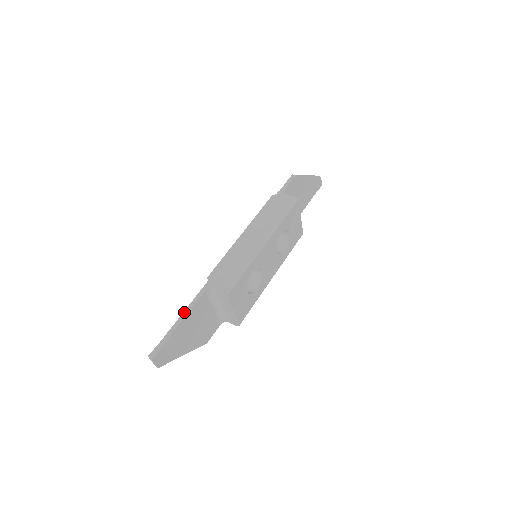
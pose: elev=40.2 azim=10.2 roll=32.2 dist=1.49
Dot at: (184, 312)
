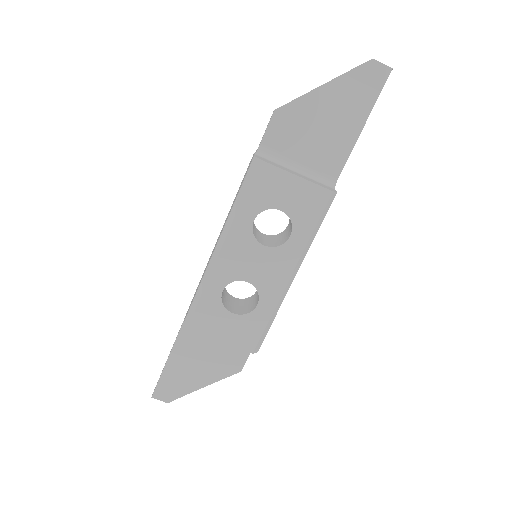
Dot at: occluded
